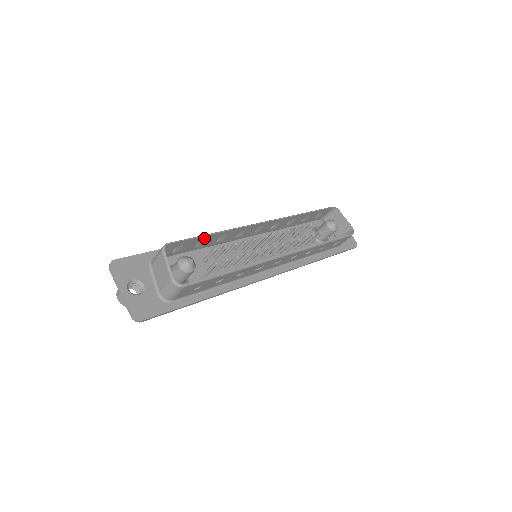
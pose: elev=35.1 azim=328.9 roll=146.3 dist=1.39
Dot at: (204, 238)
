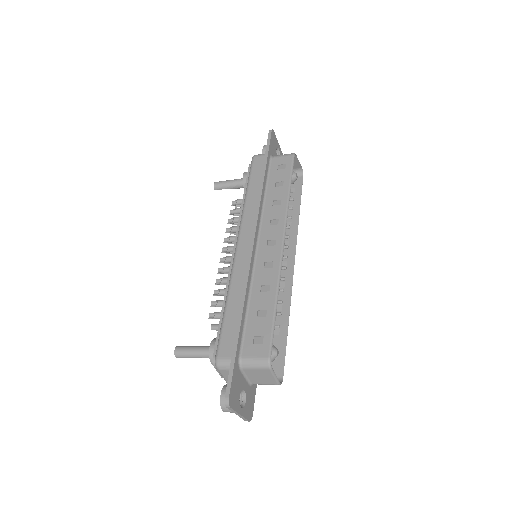
Dot at: (270, 314)
